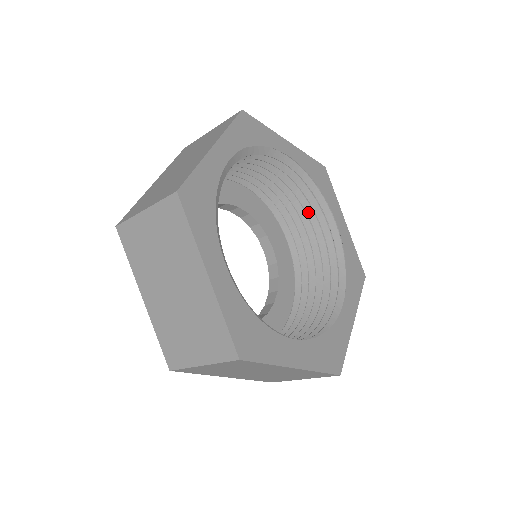
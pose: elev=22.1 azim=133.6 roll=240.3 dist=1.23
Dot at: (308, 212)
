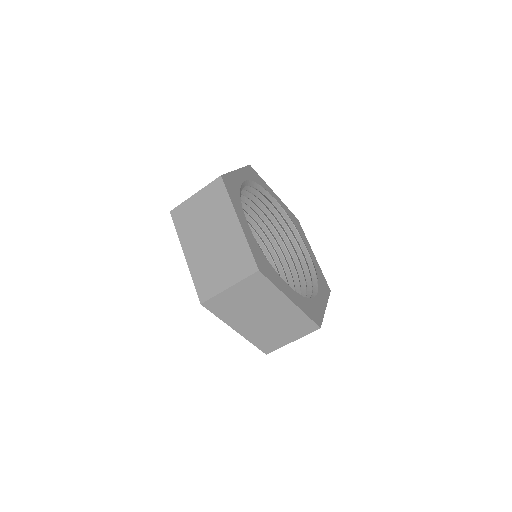
Dot at: (288, 245)
